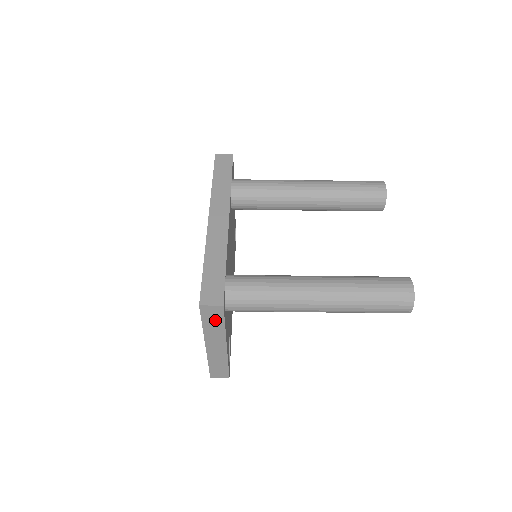
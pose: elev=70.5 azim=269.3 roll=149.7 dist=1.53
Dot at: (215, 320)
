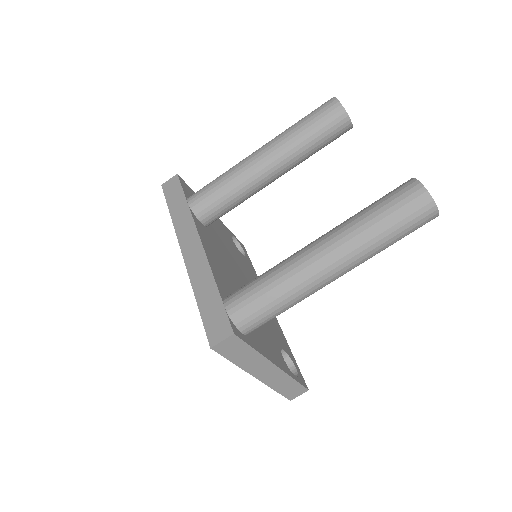
Dot at: (240, 351)
